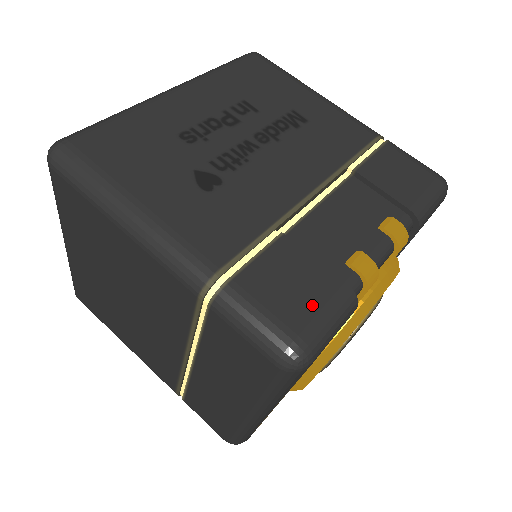
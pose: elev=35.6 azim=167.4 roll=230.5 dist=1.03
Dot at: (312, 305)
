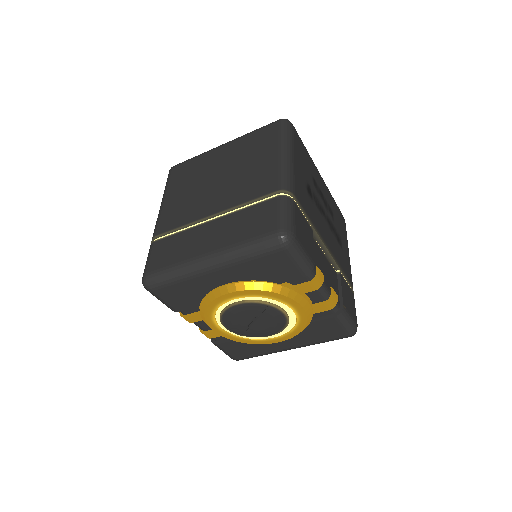
Dot at: (304, 244)
